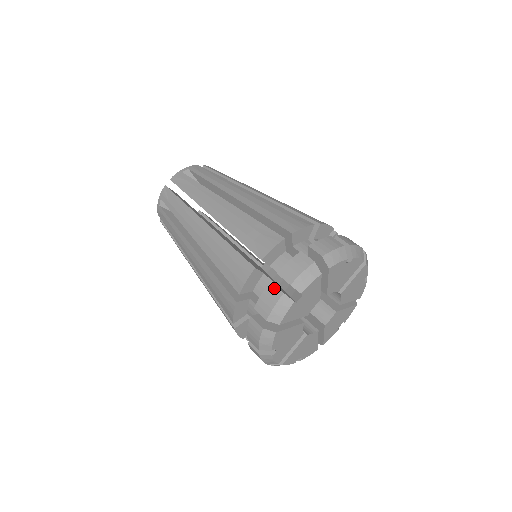
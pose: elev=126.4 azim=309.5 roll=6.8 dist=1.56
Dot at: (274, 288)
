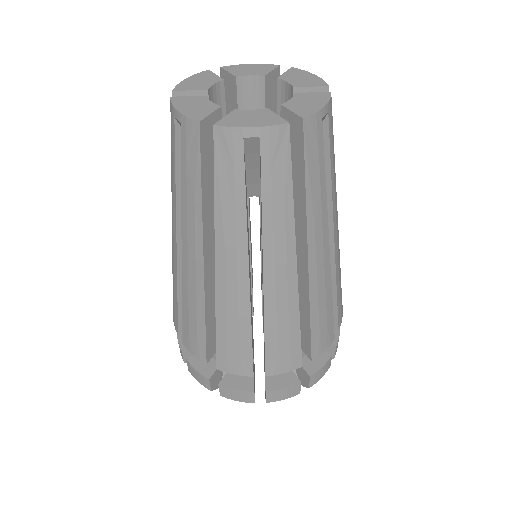
Dot at: (208, 383)
